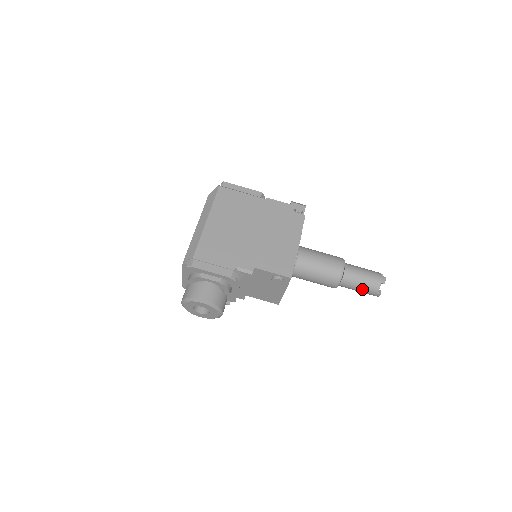
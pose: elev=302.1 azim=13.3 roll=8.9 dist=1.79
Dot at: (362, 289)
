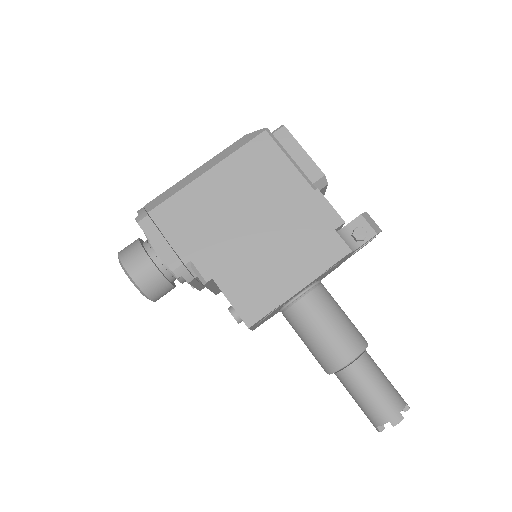
Dot at: (359, 404)
